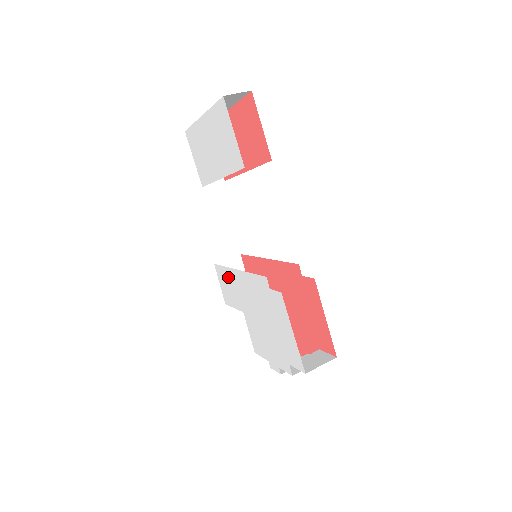
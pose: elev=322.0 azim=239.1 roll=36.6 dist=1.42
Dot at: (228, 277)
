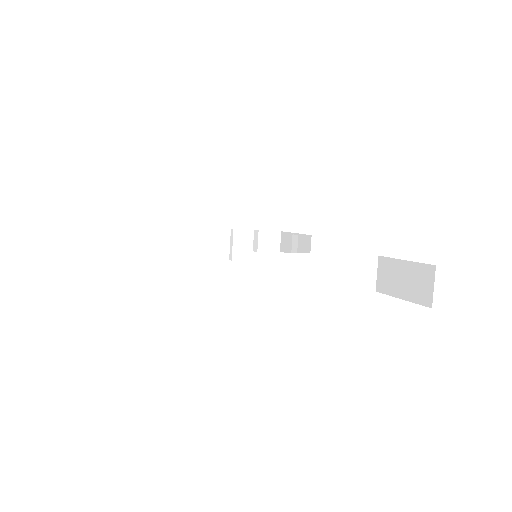
Dot at: occluded
